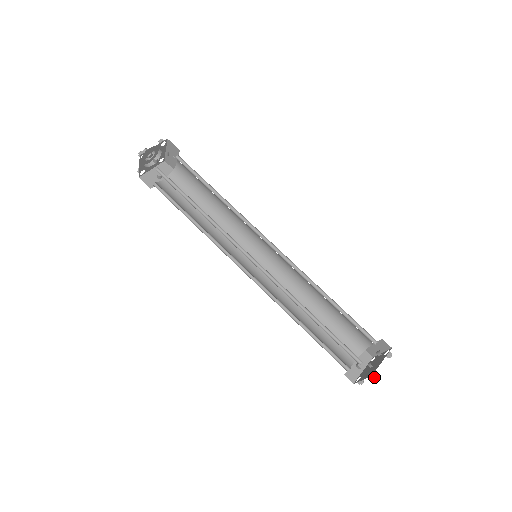
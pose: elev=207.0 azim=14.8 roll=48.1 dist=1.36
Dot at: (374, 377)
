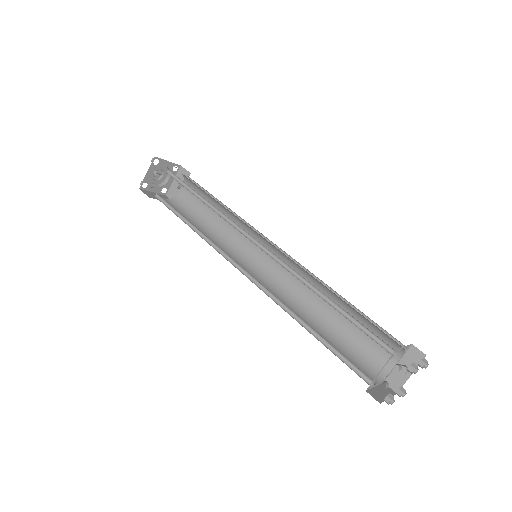
Dot at: (387, 403)
